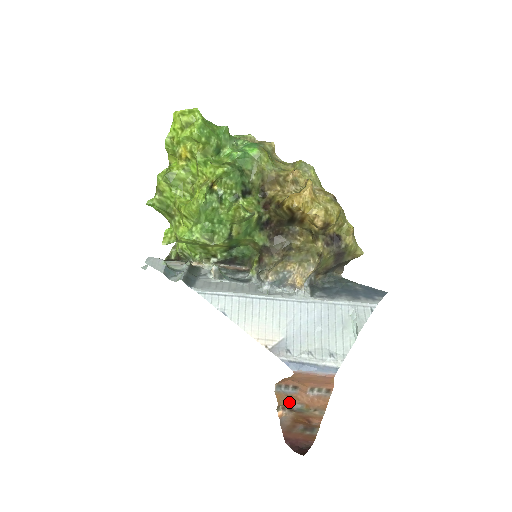
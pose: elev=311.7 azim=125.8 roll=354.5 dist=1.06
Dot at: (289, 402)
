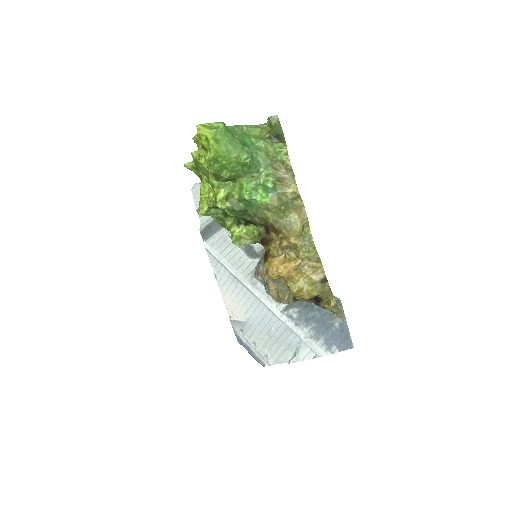
Dot at: occluded
